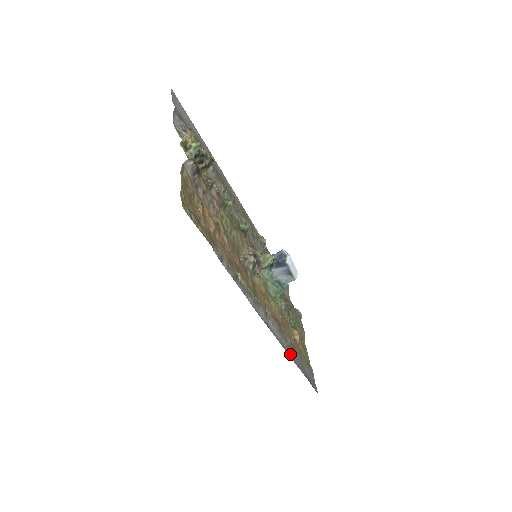
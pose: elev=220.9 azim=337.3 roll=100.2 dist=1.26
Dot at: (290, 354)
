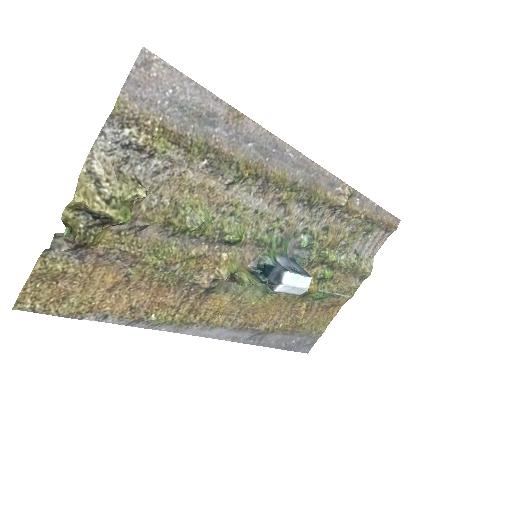
Dot at: (254, 340)
